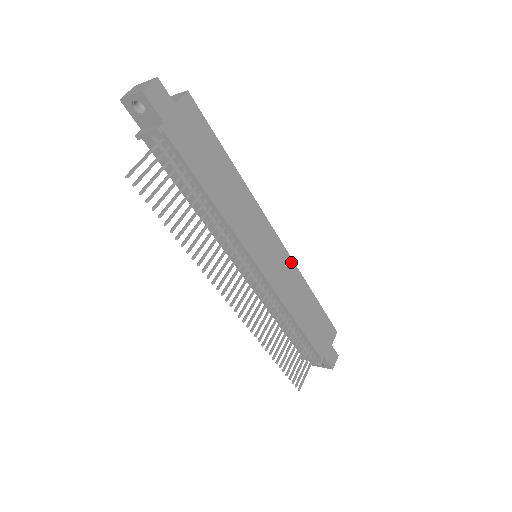
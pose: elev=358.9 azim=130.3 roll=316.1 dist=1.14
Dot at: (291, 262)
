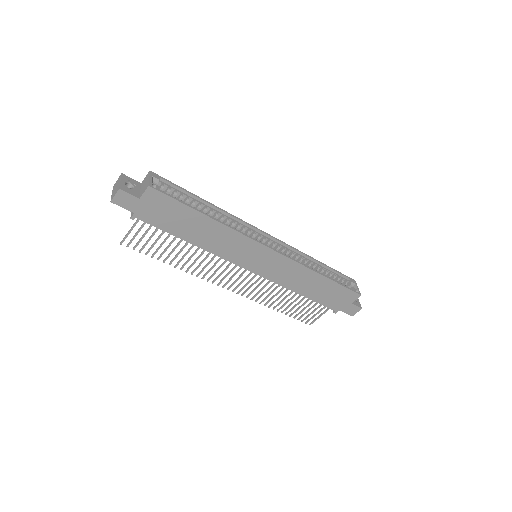
Dot at: (291, 261)
